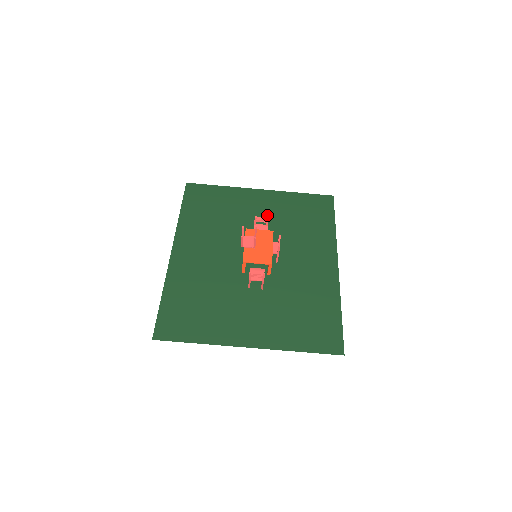
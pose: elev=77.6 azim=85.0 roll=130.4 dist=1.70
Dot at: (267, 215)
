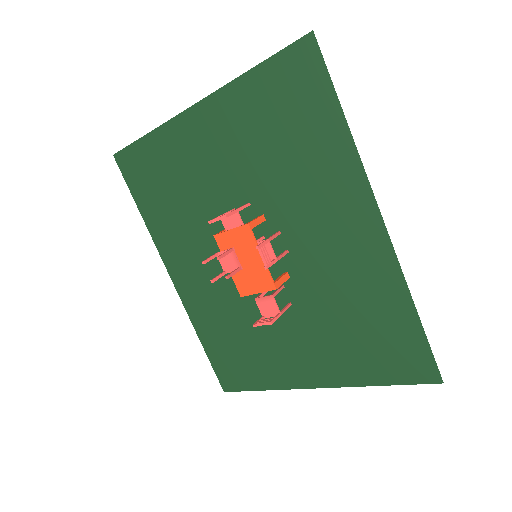
Dot at: (231, 161)
